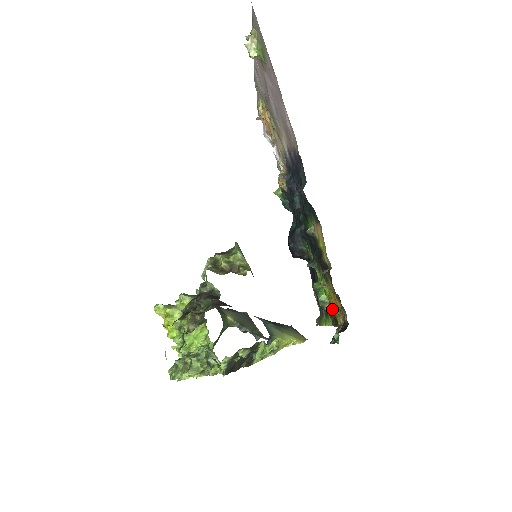
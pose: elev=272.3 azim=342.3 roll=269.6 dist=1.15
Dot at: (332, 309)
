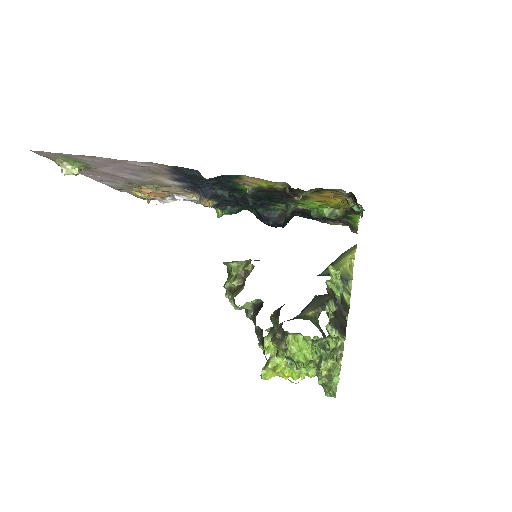
Dot at: (341, 208)
